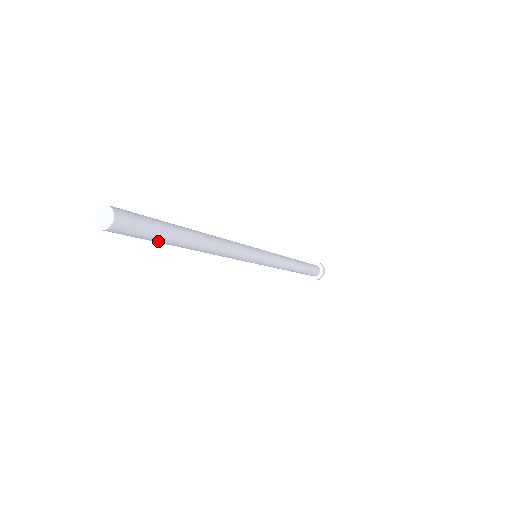
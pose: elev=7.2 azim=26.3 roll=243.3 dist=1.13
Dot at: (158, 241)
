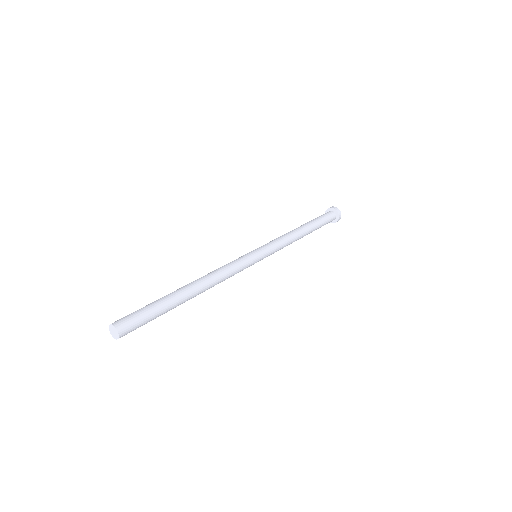
Dot at: occluded
